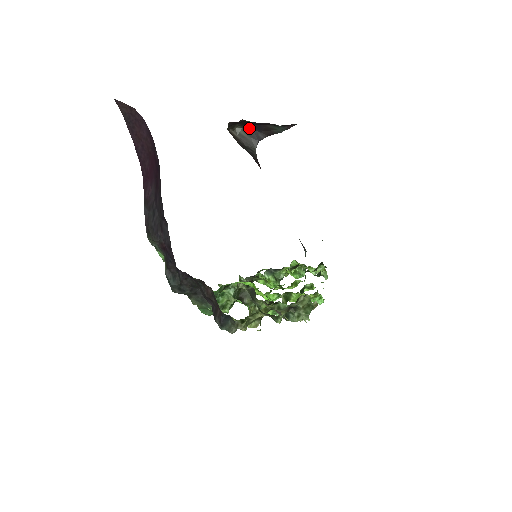
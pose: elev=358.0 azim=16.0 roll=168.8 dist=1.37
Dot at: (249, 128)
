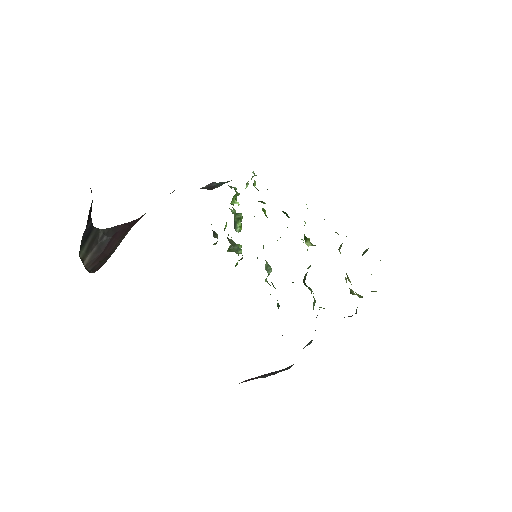
Dot at: (81, 241)
